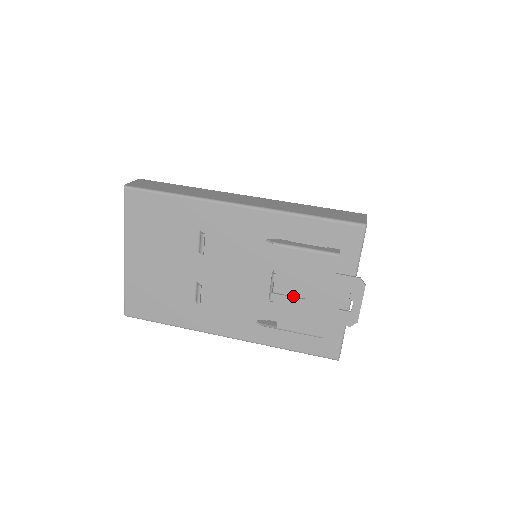
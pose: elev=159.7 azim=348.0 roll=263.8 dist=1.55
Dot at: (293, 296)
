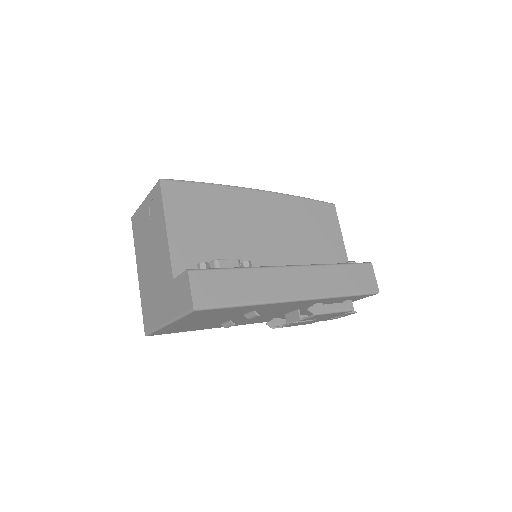
Dot at: occluded
